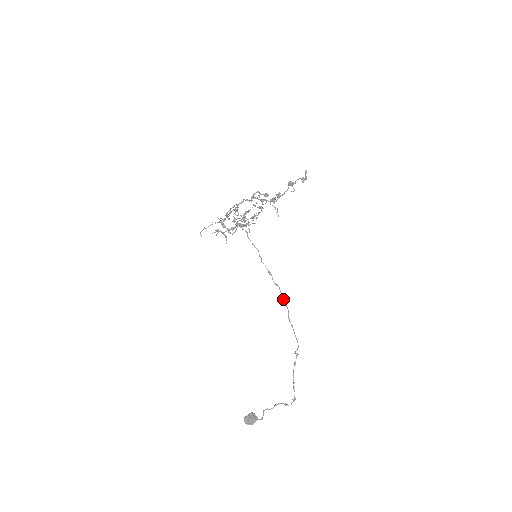
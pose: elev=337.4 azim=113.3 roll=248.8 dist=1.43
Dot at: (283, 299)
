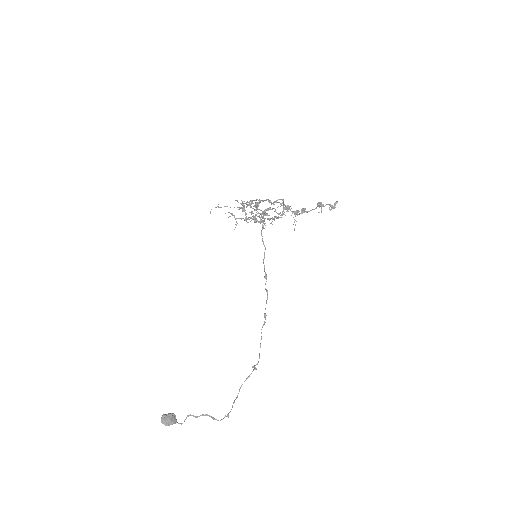
Dot at: occluded
